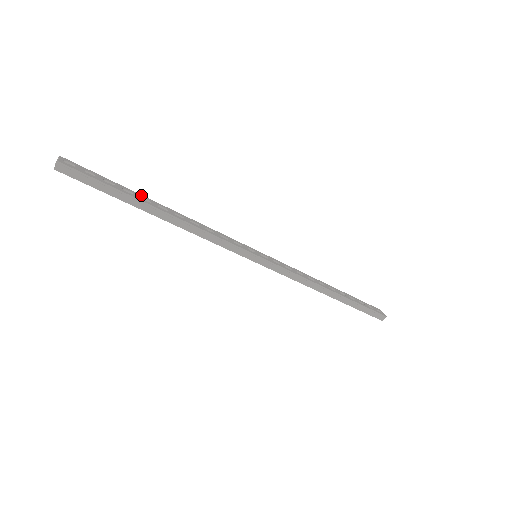
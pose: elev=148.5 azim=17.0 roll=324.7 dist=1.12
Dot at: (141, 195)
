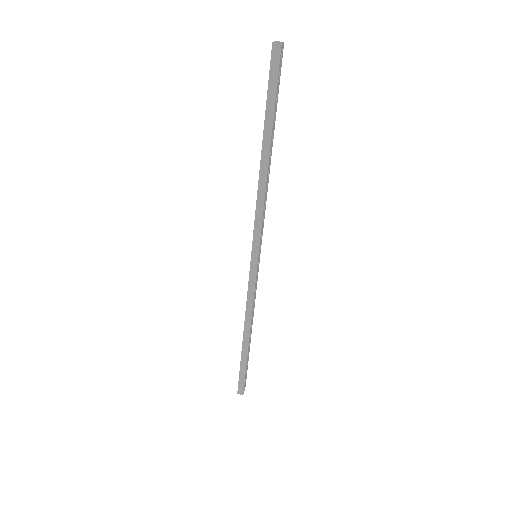
Dot at: occluded
